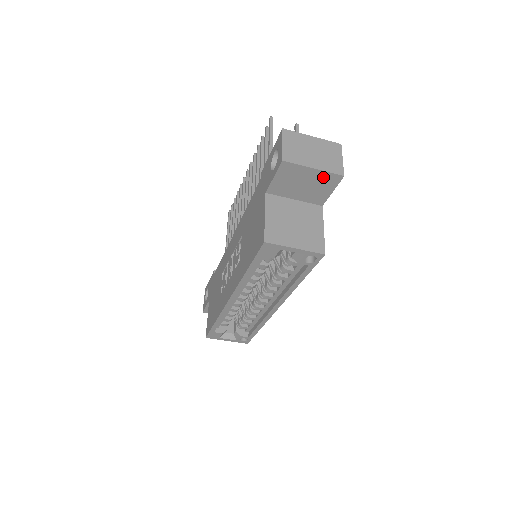
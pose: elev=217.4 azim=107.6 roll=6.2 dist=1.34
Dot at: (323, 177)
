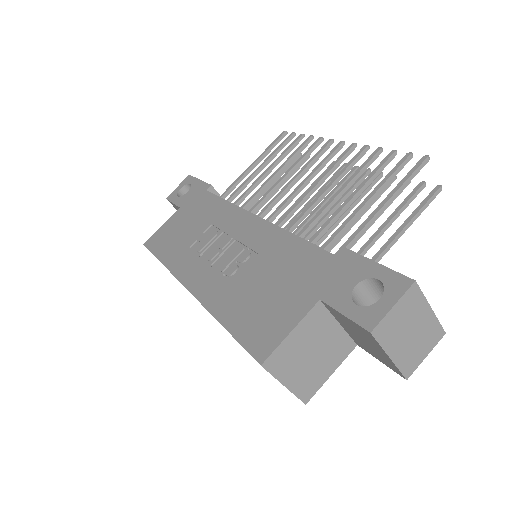
Dot at: (388, 361)
